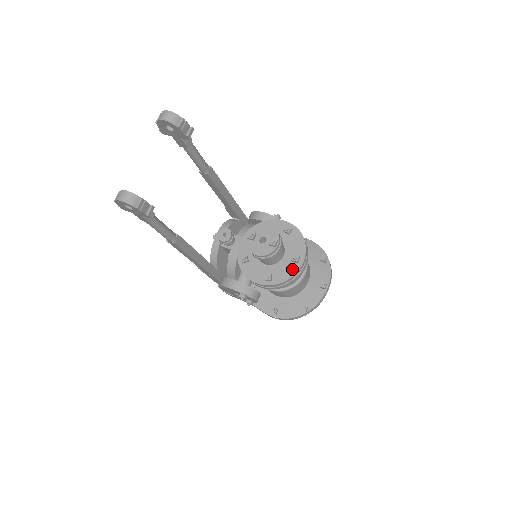
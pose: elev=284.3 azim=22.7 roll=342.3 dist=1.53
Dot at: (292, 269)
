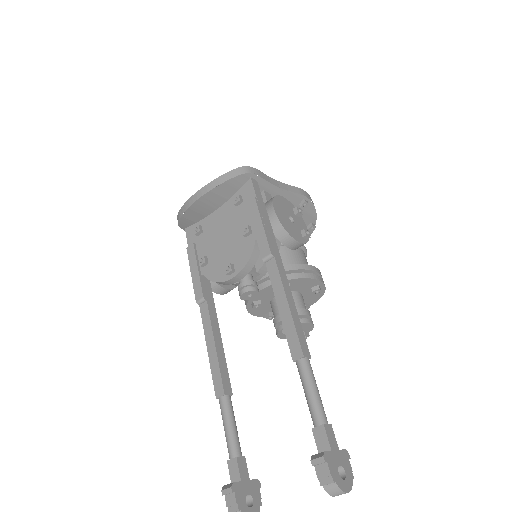
Dot at: occluded
